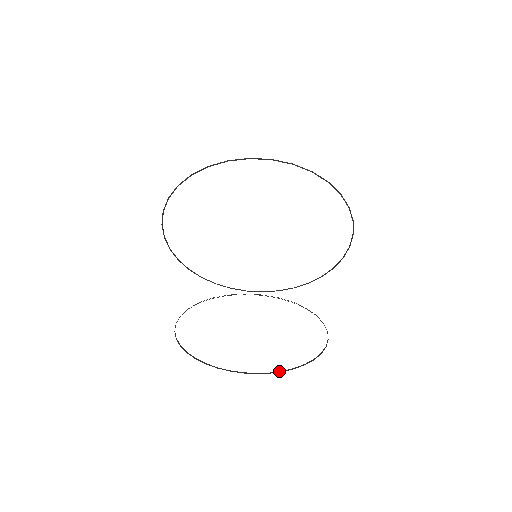
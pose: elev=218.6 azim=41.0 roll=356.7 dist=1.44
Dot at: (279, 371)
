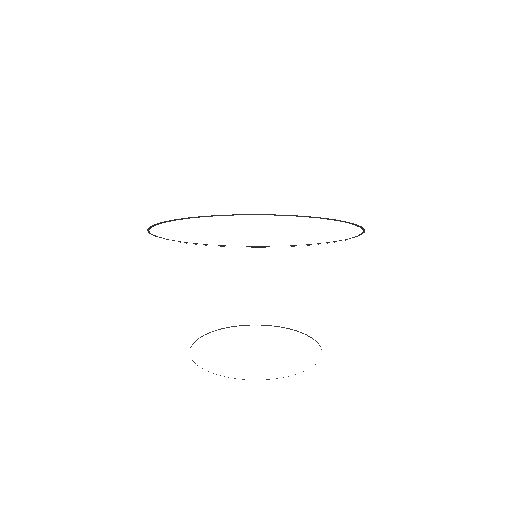
Dot at: occluded
